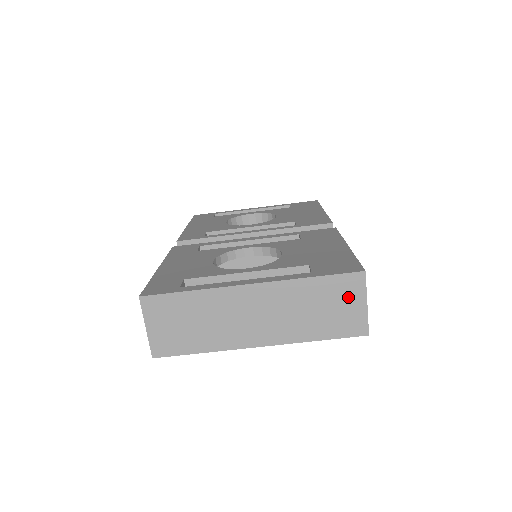
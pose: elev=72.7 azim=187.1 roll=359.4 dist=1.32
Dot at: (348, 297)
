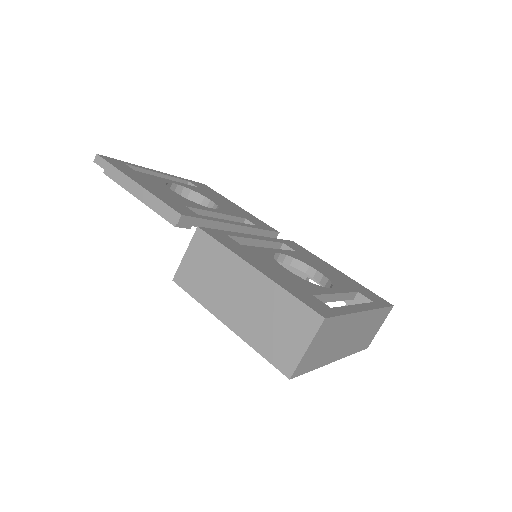
Dot at: (380, 323)
